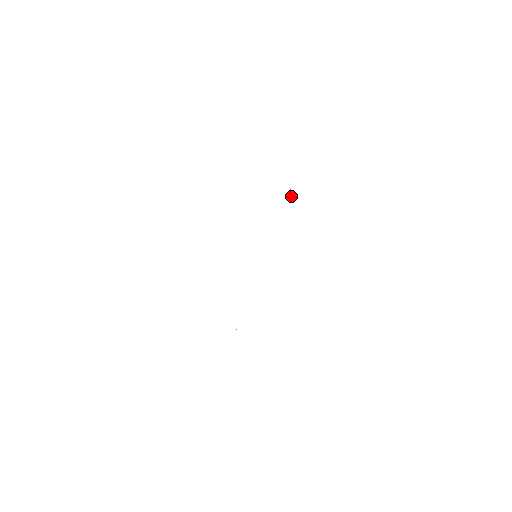
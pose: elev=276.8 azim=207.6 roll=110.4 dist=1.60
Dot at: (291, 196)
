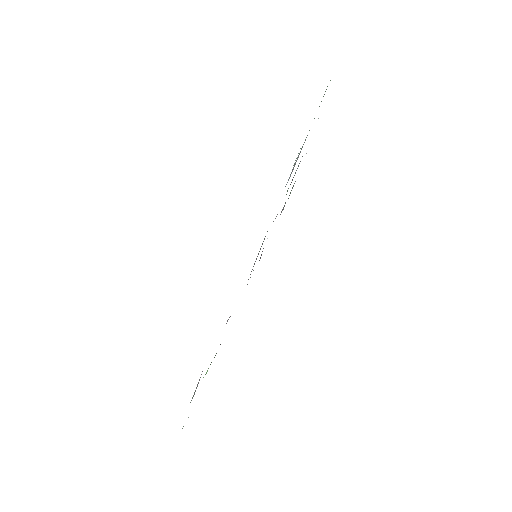
Dot at: occluded
